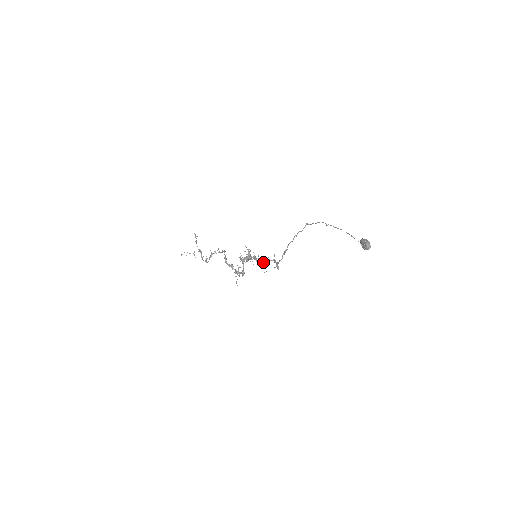
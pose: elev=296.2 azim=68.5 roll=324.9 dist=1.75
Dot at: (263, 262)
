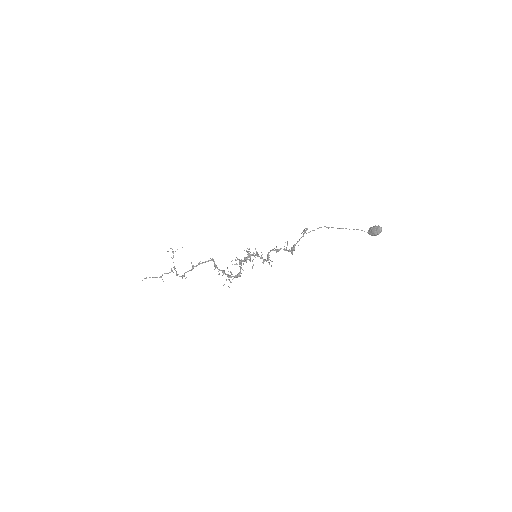
Dot at: (274, 250)
